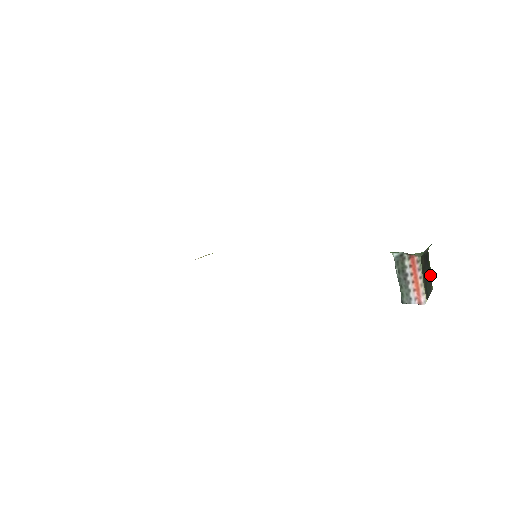
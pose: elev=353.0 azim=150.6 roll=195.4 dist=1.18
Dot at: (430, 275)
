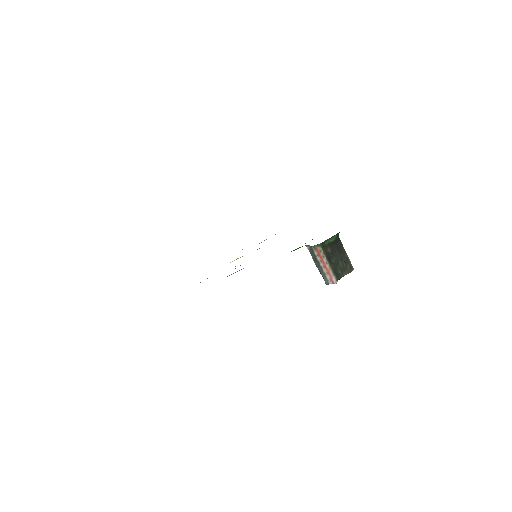
Dot at: (346, 259)
